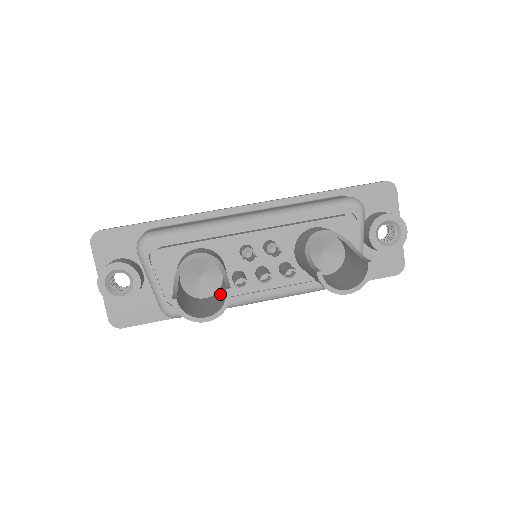
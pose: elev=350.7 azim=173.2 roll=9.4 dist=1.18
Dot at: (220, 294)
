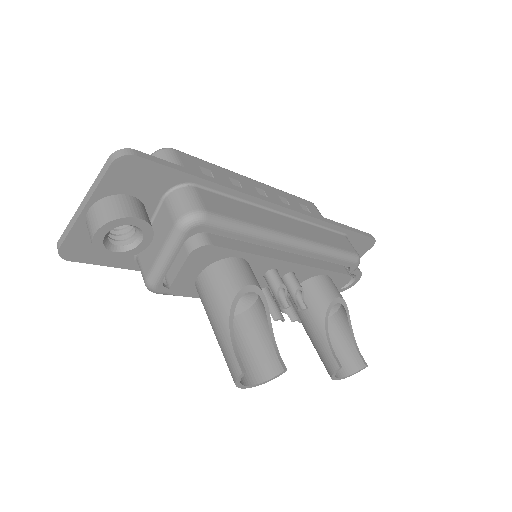
Dot at: (249, 336)
